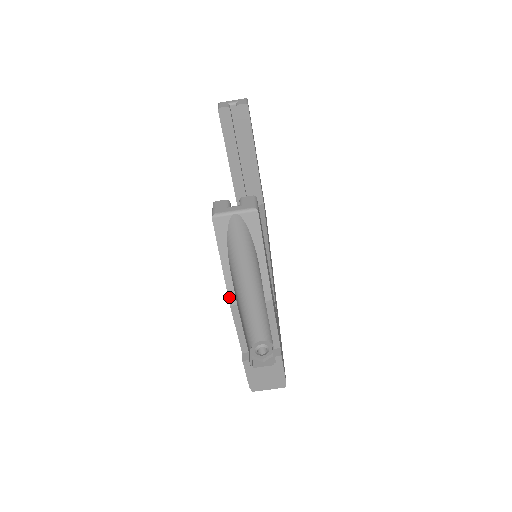
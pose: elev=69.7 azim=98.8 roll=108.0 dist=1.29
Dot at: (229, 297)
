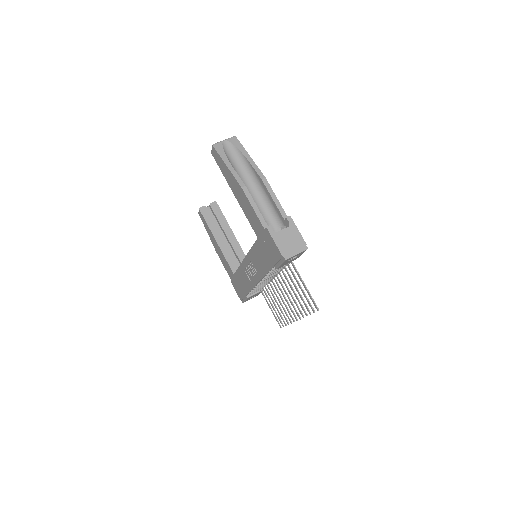
Dot at: (239, 183)
